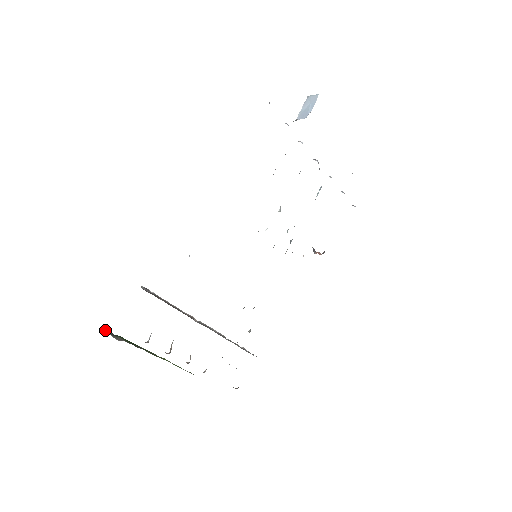
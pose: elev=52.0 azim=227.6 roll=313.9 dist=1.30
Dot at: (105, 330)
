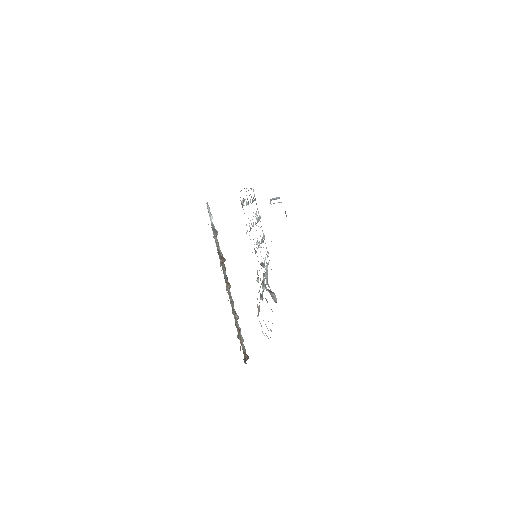
Dot at: occluded
